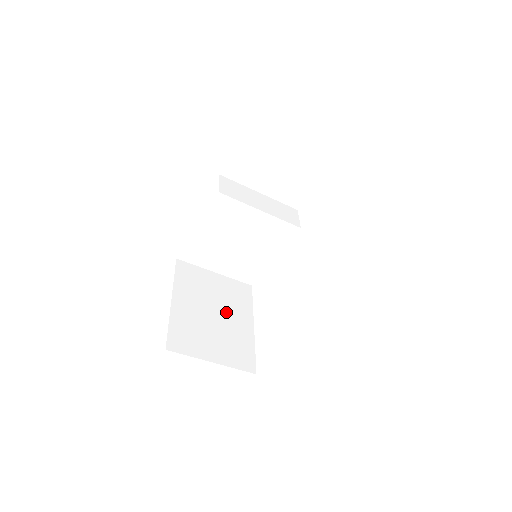
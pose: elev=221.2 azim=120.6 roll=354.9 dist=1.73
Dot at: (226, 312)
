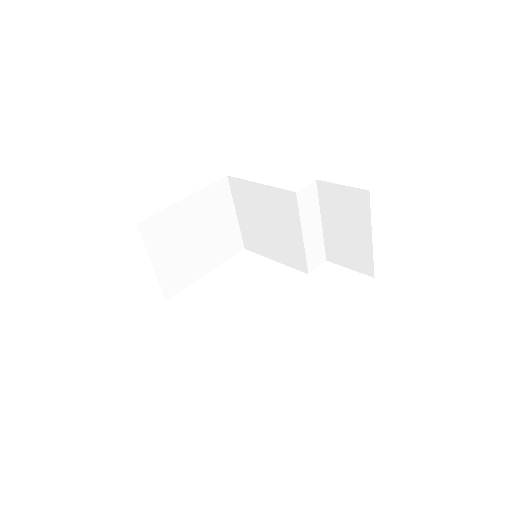
Dot at: (205, 245)
